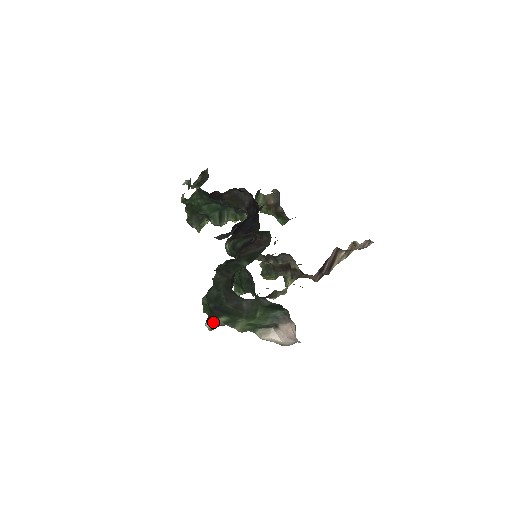
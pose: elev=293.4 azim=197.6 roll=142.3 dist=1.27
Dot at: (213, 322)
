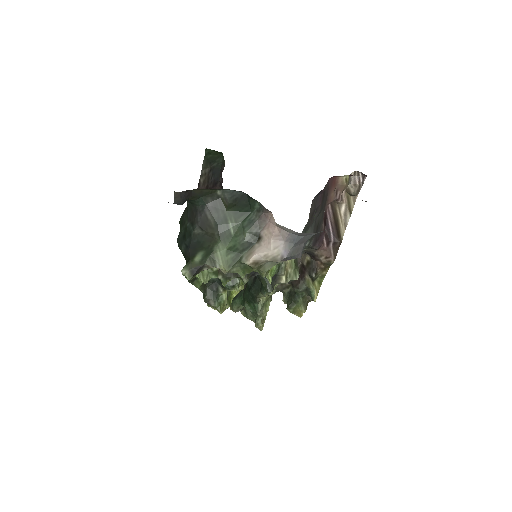
Dot at: (189, 265)
